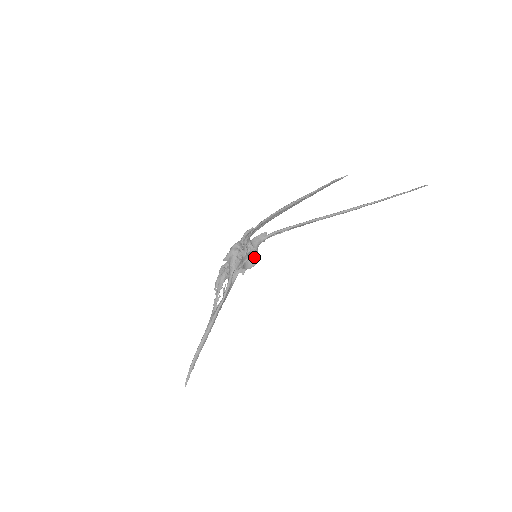
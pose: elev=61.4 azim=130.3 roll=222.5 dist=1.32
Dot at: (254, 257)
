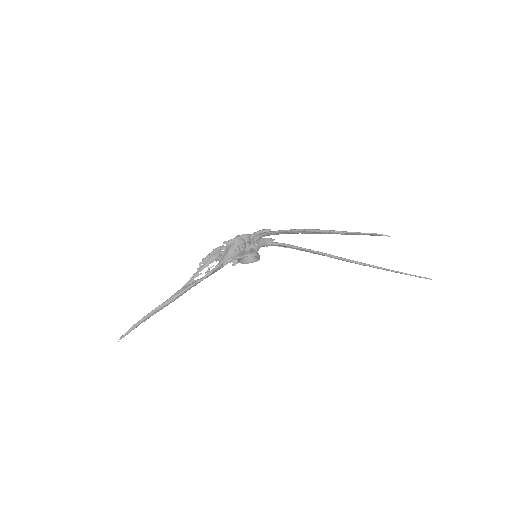
Dot at: (253, 256)
